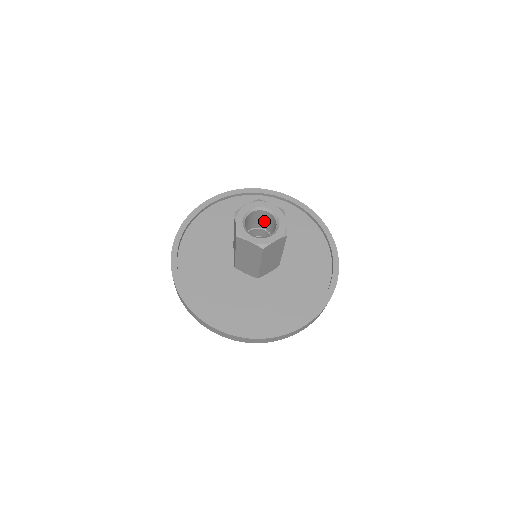
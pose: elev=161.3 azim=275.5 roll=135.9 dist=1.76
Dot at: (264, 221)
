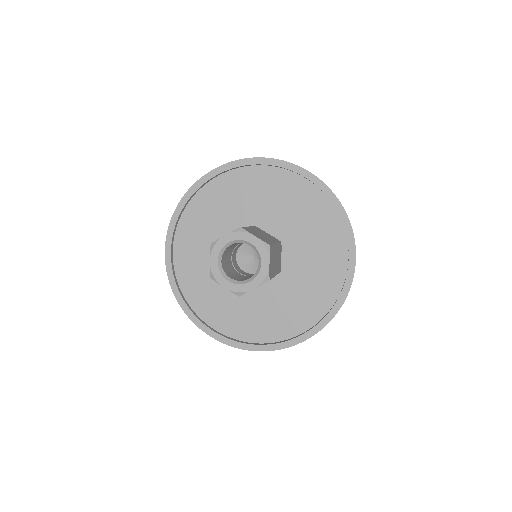
Dot at: occluded
